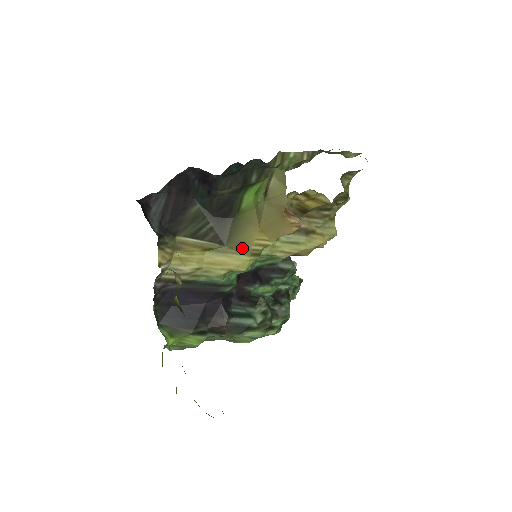
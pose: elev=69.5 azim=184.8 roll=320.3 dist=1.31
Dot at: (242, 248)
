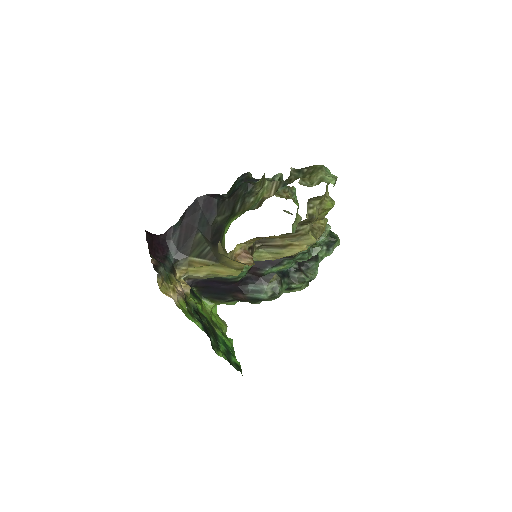
Dot at: (229, 266)
